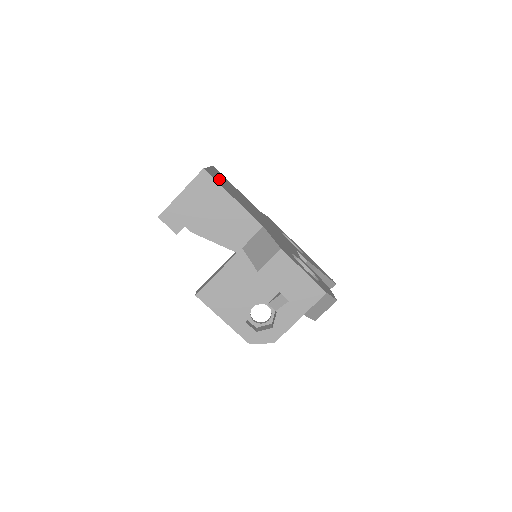
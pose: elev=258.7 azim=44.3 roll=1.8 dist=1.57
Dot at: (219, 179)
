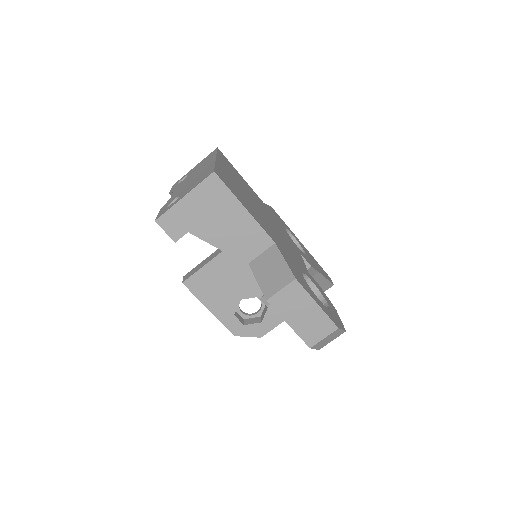
Dot at: (228, 177)
